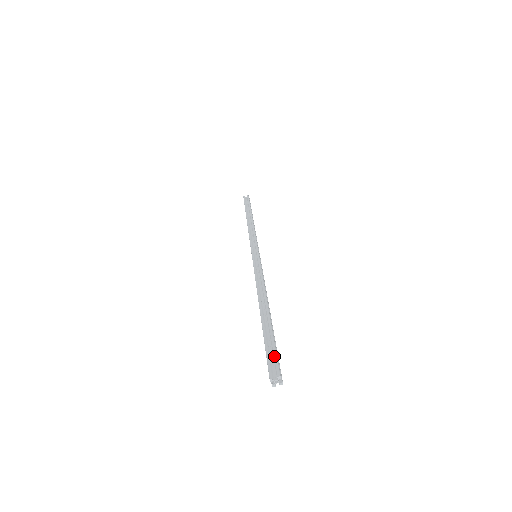
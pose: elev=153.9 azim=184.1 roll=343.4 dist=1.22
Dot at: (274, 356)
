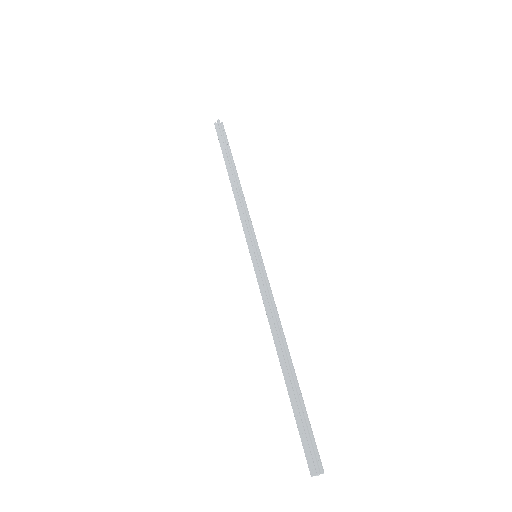
Dot at: (308, 443)
